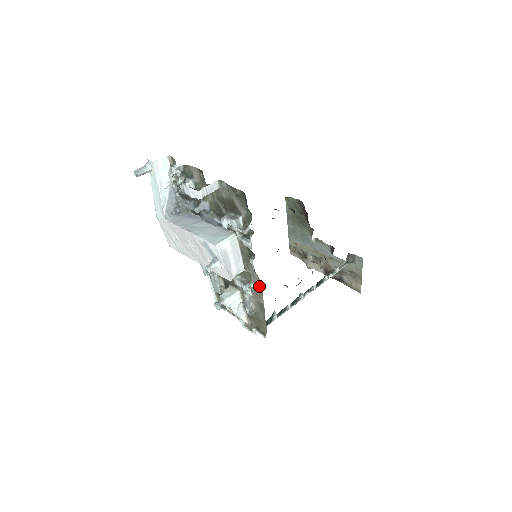
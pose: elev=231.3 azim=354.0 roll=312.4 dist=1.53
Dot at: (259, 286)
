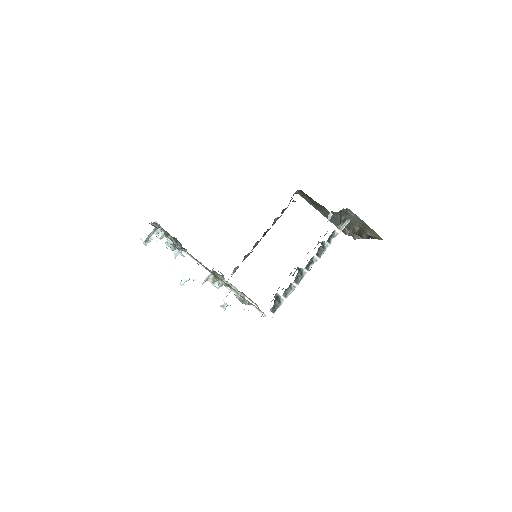
Dot at: (221, 280)
